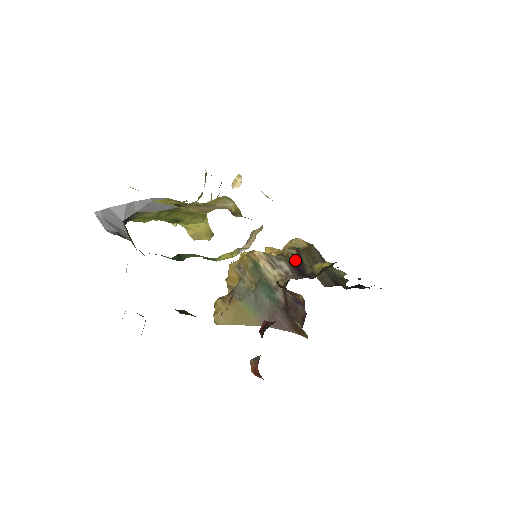
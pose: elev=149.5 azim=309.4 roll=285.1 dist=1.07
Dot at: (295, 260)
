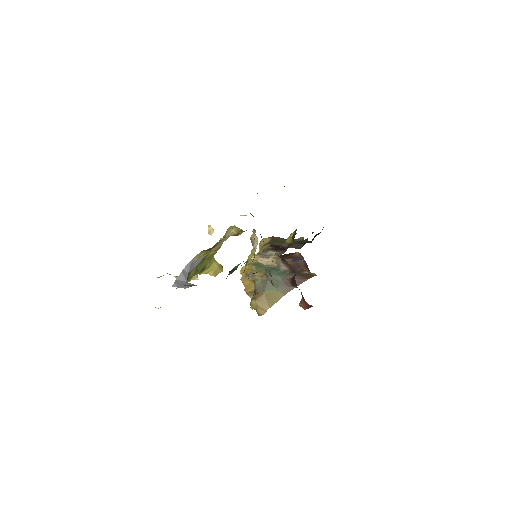
Dot at: (274, 247)
